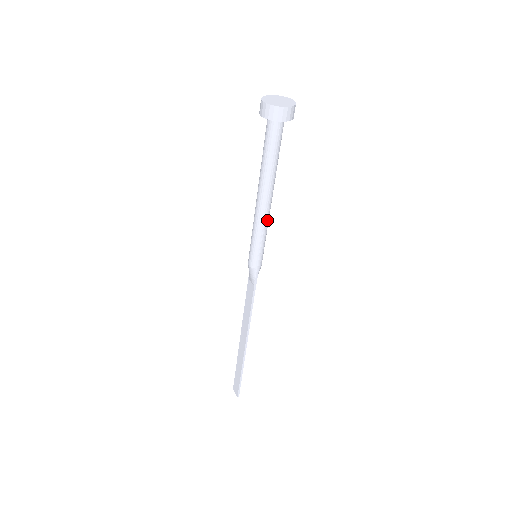
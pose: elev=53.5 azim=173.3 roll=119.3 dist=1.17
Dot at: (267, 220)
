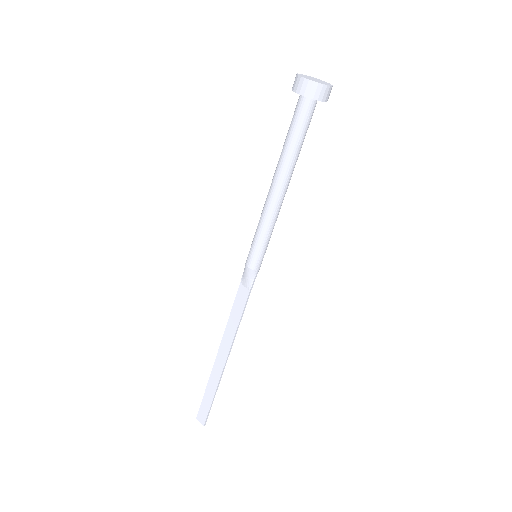
Dot at: (278, 214)
